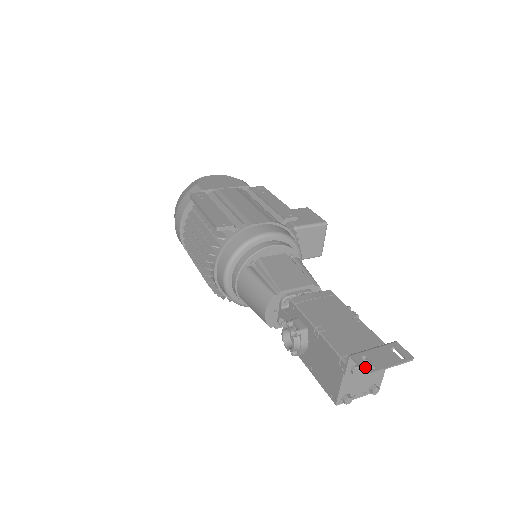
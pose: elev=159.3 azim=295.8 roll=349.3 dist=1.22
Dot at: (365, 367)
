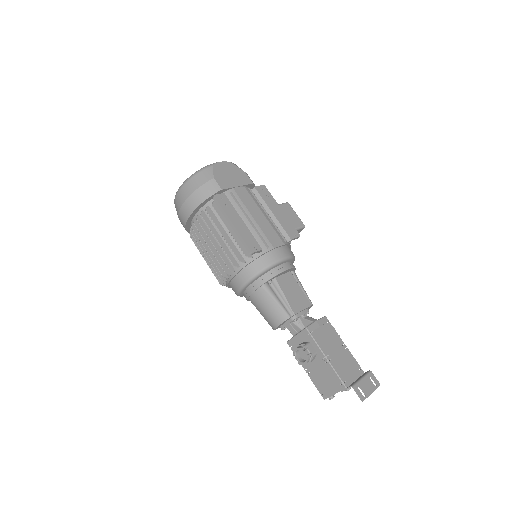
Dot at: (361, 396)
